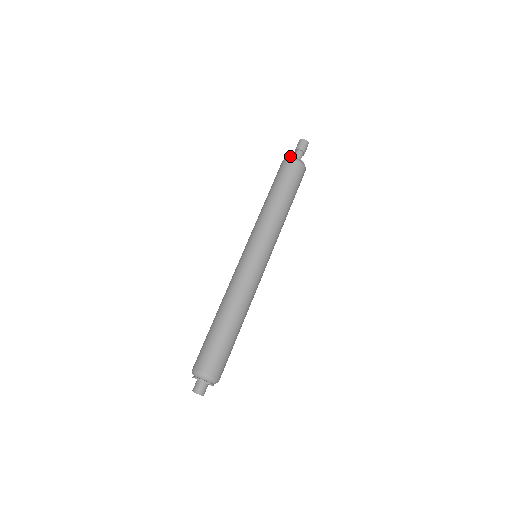
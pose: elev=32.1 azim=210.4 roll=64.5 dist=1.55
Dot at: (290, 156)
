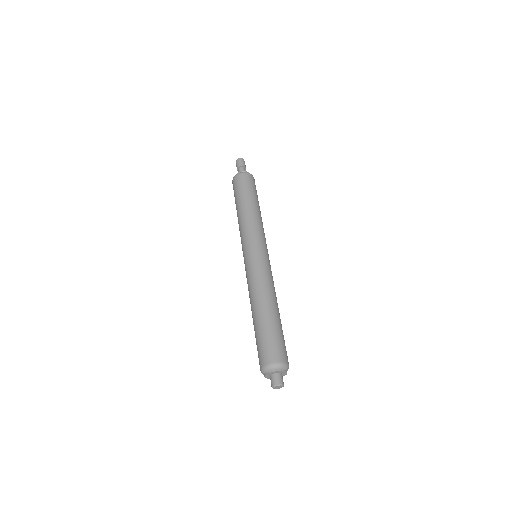
Dot at: (236, 174)
